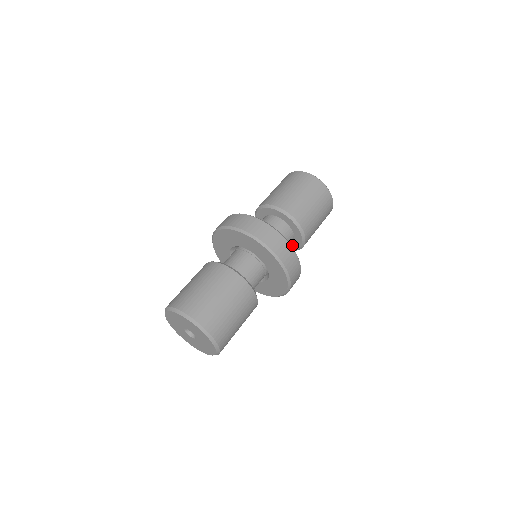
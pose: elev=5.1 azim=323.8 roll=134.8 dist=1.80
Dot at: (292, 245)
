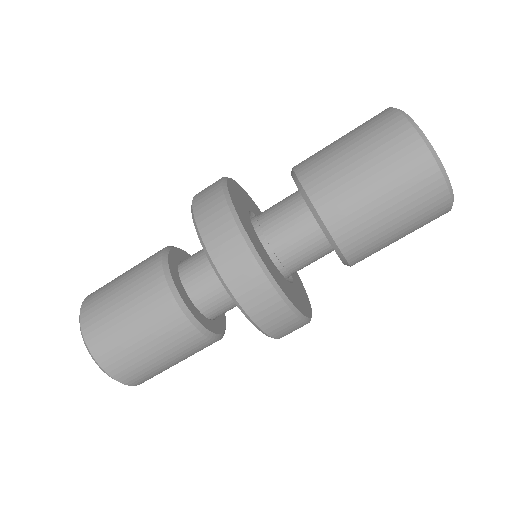
Dot at: occluded
